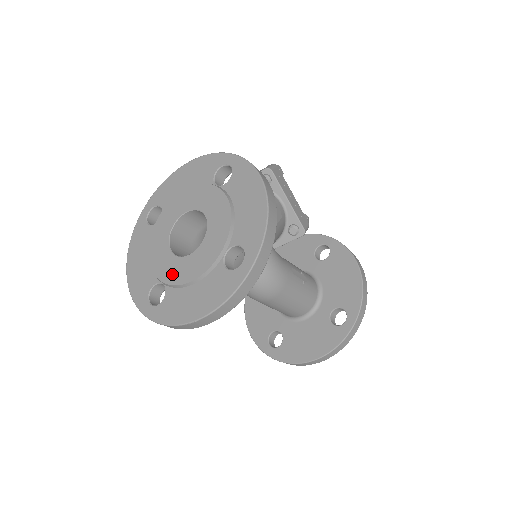
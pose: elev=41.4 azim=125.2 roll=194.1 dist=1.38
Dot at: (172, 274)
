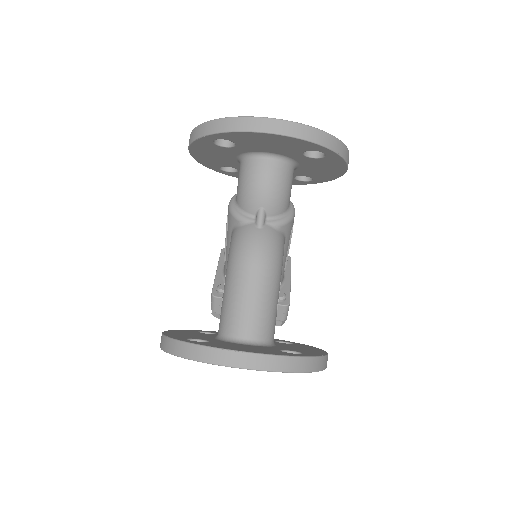
Dot at: occluded
